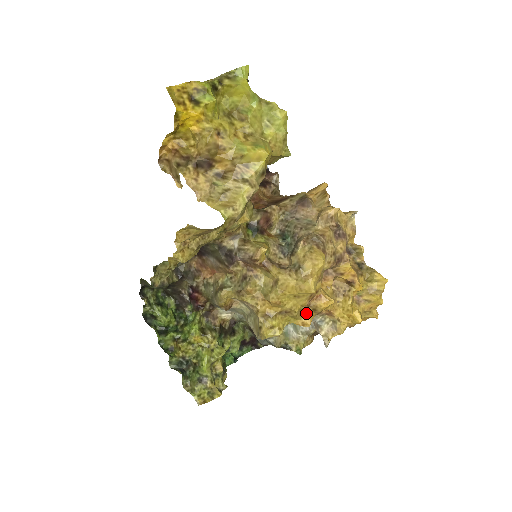
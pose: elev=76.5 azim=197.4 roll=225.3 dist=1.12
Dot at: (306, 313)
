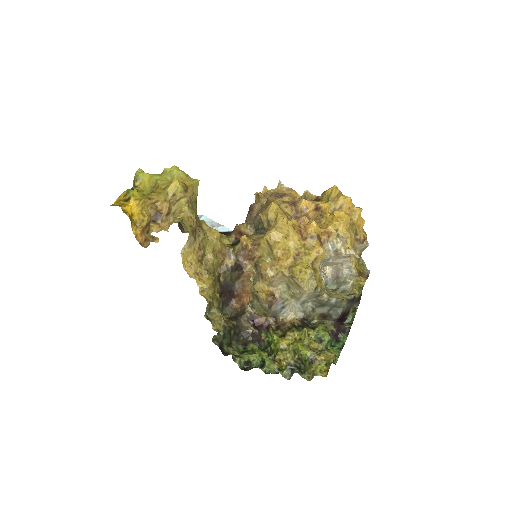
Dot at: (311, 245)
